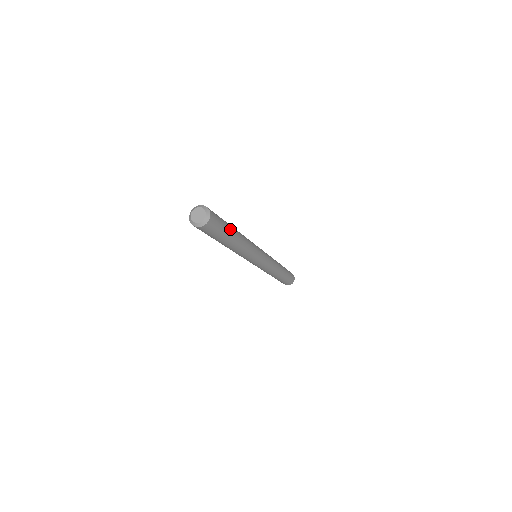
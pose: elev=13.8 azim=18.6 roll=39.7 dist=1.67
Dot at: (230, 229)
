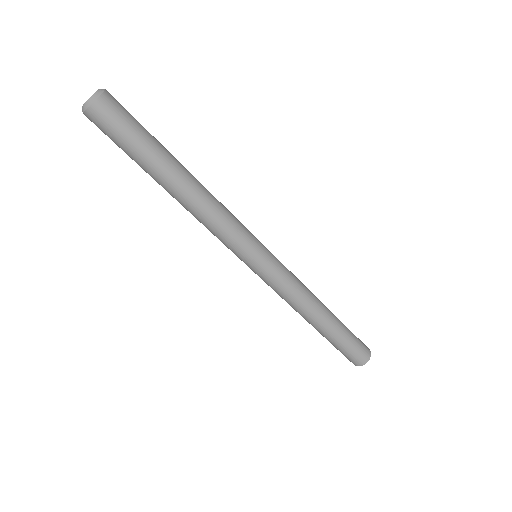
Dot at: (162, 146)
